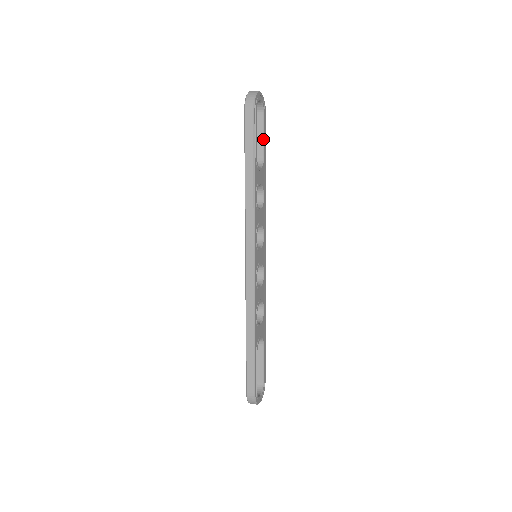
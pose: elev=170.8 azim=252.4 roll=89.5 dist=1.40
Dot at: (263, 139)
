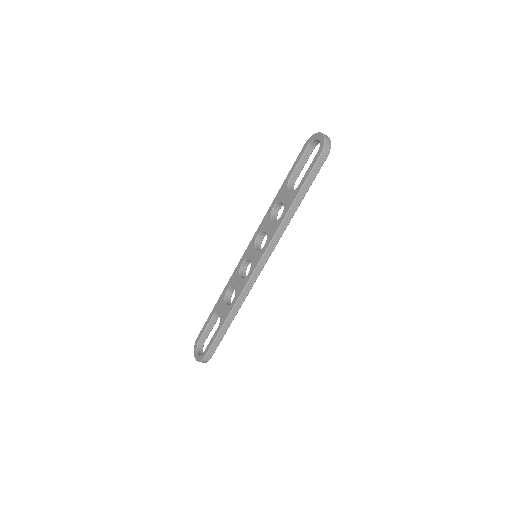
Dot at: occluded
